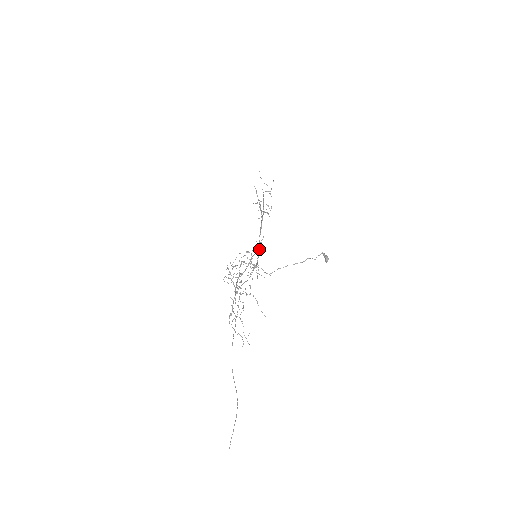
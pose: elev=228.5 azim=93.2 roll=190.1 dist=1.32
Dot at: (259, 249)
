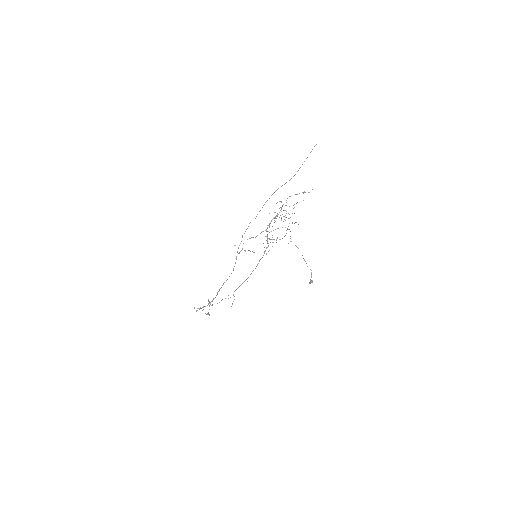
Dot at: occluded
